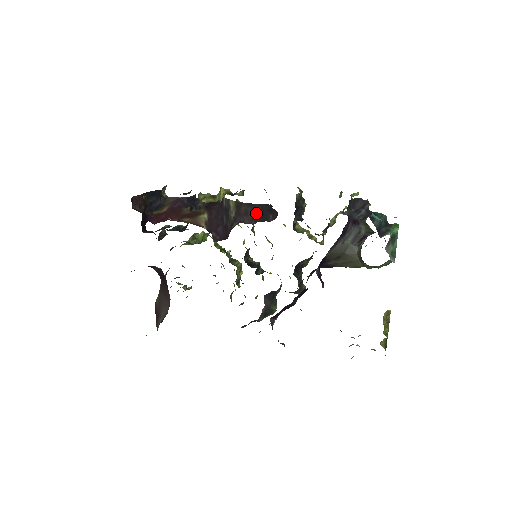
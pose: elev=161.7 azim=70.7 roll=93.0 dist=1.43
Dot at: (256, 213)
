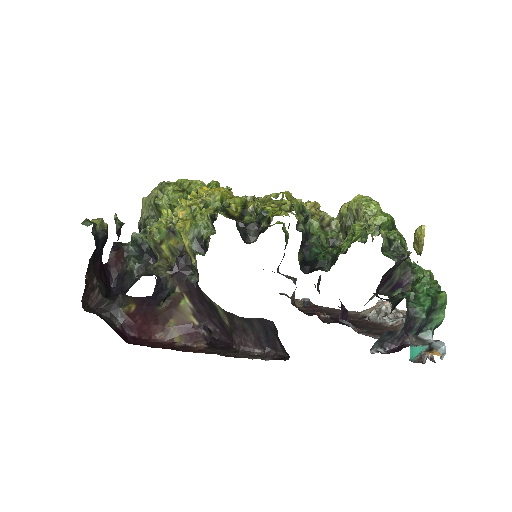
Dot at: (258, 333)
